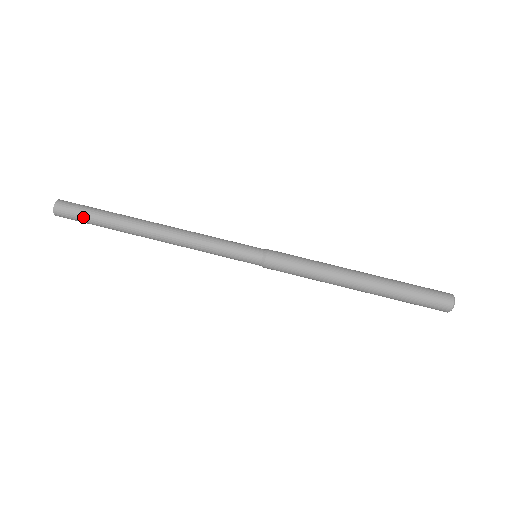
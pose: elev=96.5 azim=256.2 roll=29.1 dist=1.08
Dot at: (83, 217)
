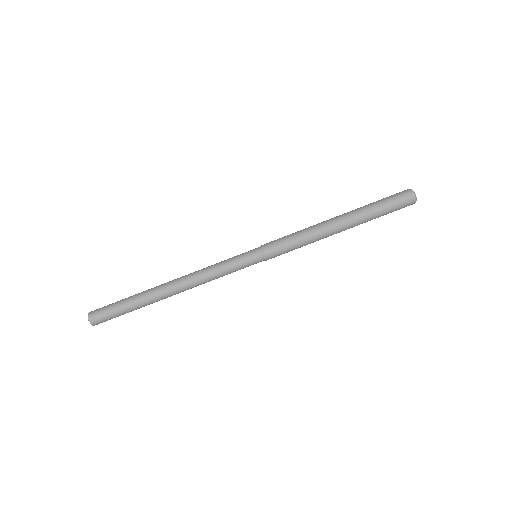
Dot at: (117, 316)
